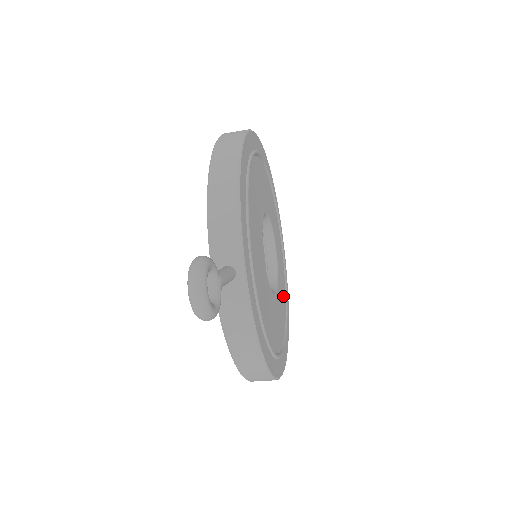
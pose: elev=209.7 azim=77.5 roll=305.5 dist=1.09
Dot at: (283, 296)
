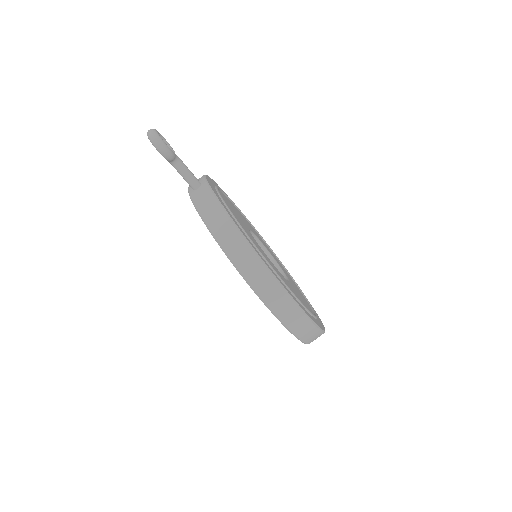
Dot at: (305, 304)
